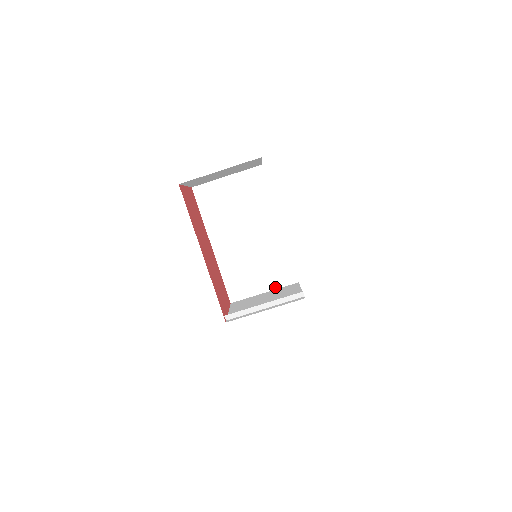
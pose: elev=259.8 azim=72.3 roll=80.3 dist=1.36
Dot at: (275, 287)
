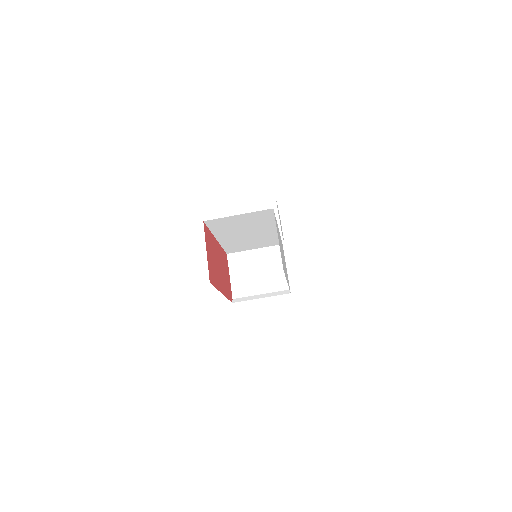
Dot at: (263, 247)
